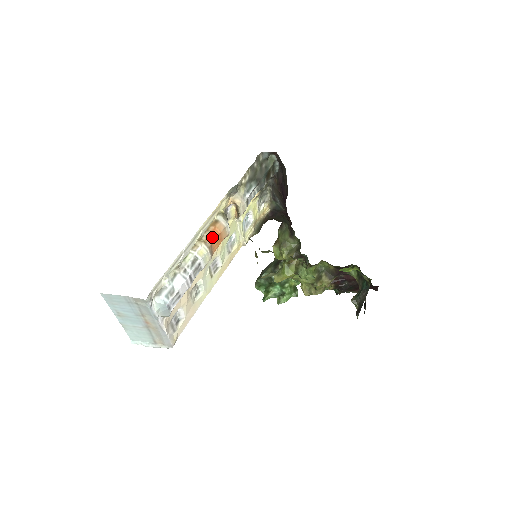
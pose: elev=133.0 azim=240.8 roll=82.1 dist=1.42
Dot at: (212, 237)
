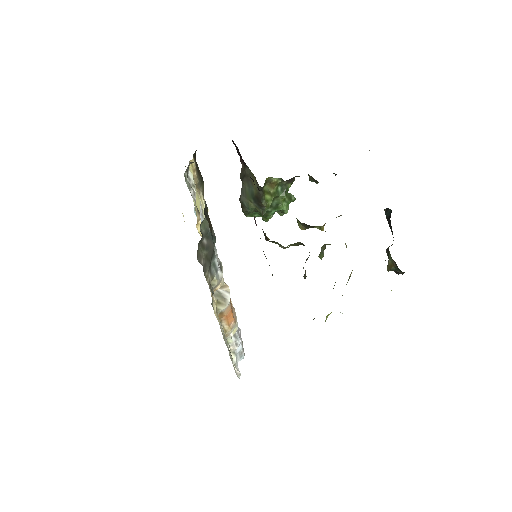
Dot at: (230, 319)
